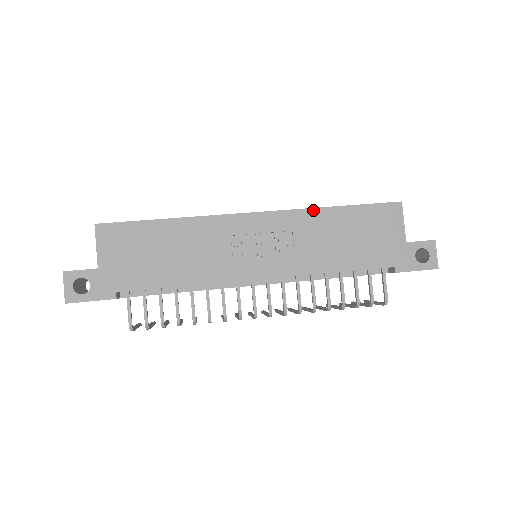
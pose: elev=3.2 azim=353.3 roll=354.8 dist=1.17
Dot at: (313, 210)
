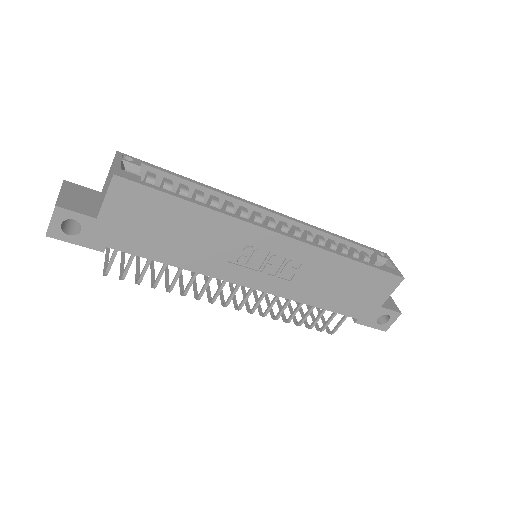
Dot at: (333, 255)
